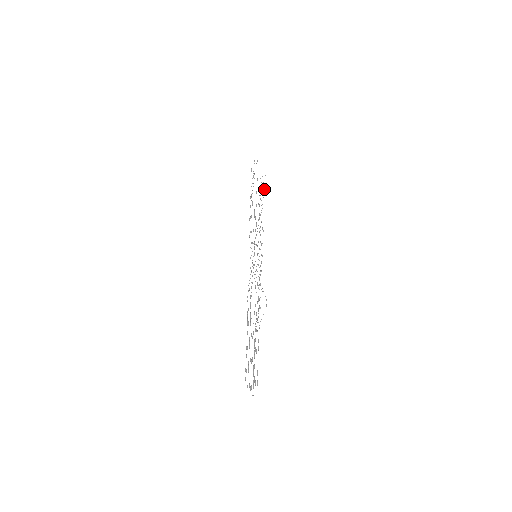
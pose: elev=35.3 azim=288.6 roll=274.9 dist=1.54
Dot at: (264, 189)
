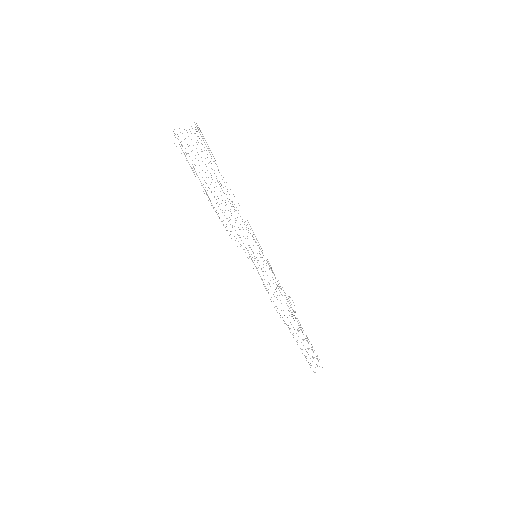
Dot at: (208, 148)
